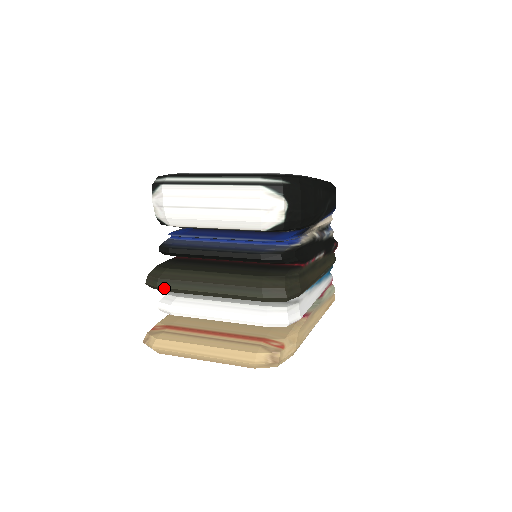
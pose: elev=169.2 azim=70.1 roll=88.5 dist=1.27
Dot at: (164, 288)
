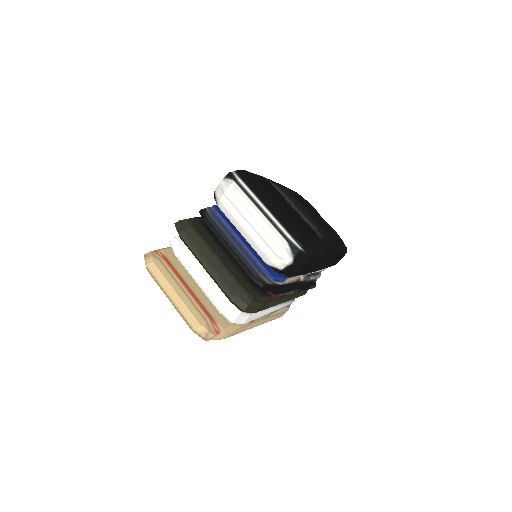
Dot at: (182, 239)
